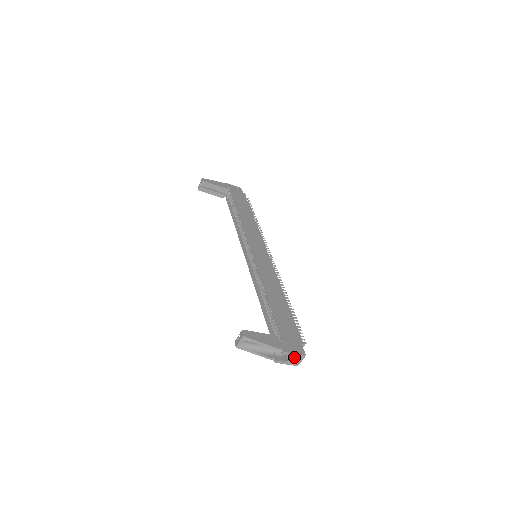
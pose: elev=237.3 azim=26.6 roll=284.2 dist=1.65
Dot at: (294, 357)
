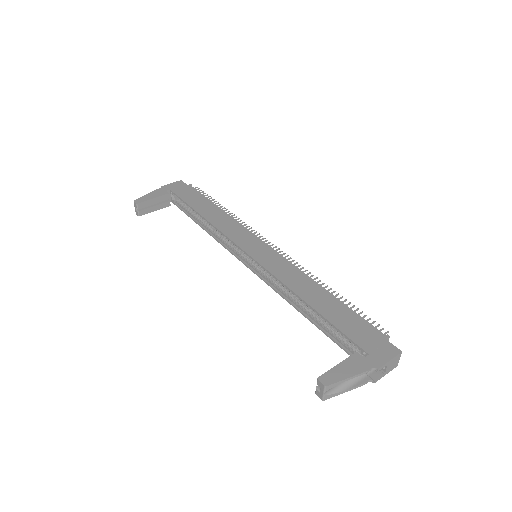
Dot at: (390, 363)
